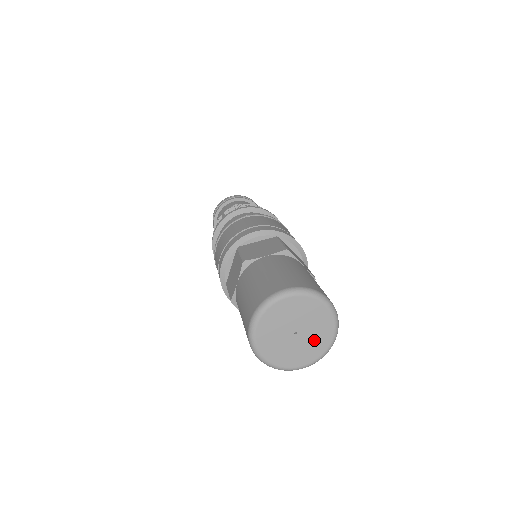
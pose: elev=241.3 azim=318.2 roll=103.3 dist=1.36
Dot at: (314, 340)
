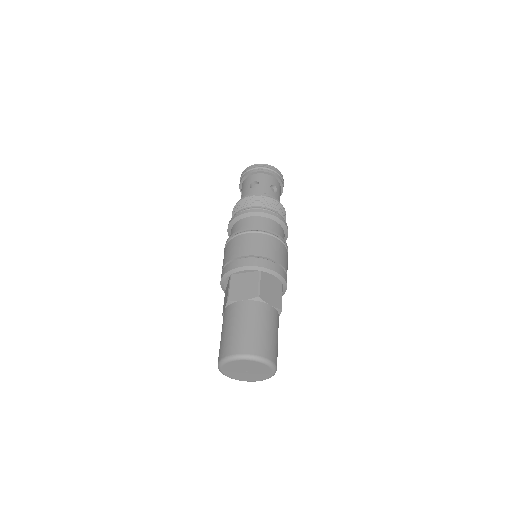
Dot at: (260, 374)
